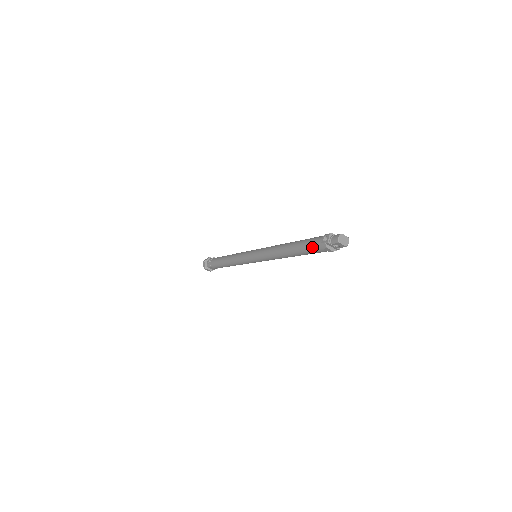
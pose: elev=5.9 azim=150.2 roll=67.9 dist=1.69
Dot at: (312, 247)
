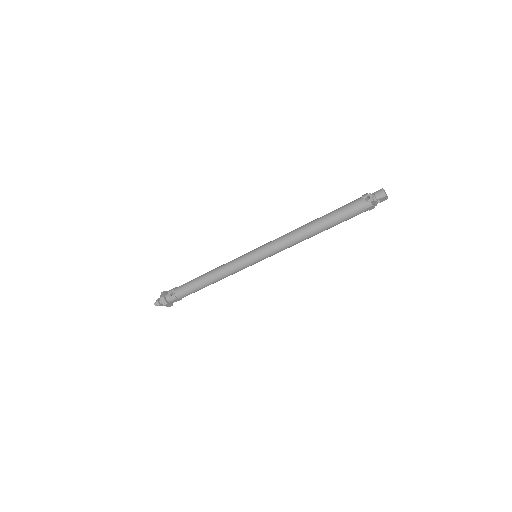
Dot at: (352, 212)
